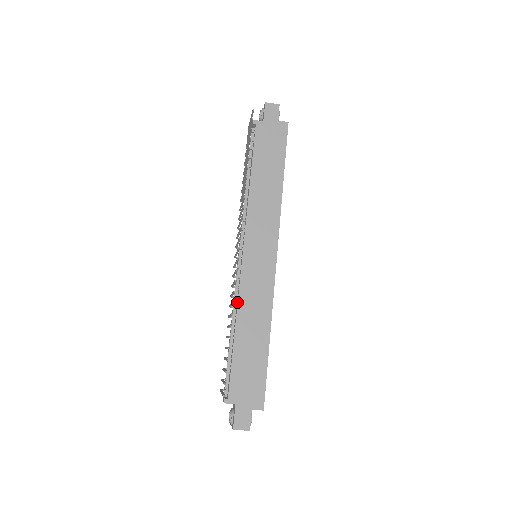
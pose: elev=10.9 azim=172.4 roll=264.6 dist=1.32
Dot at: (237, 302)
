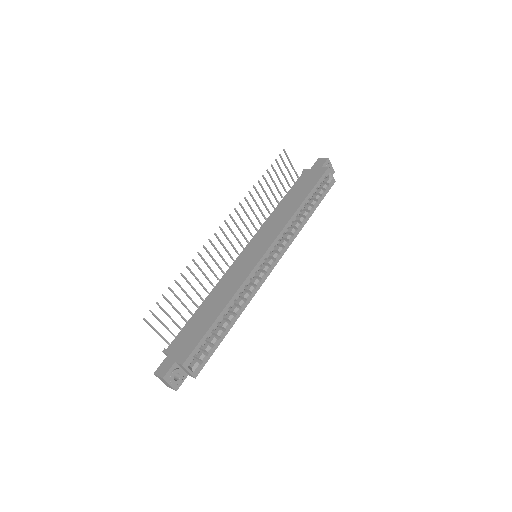
Dot at: (219, 282)
